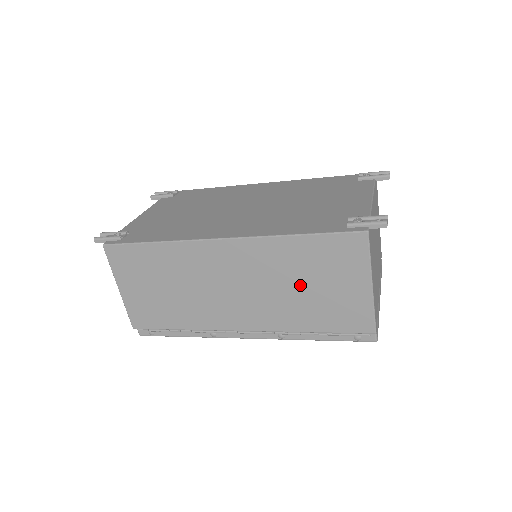
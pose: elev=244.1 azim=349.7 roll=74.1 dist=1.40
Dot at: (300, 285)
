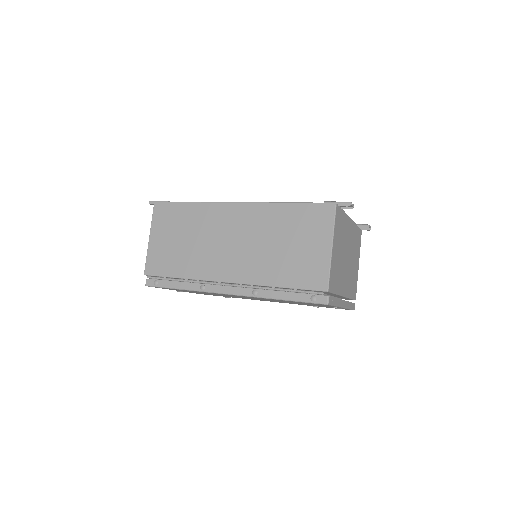
Dot at: (280, 243)
